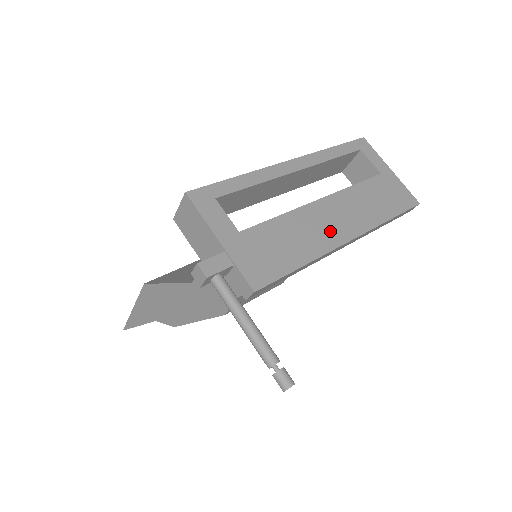
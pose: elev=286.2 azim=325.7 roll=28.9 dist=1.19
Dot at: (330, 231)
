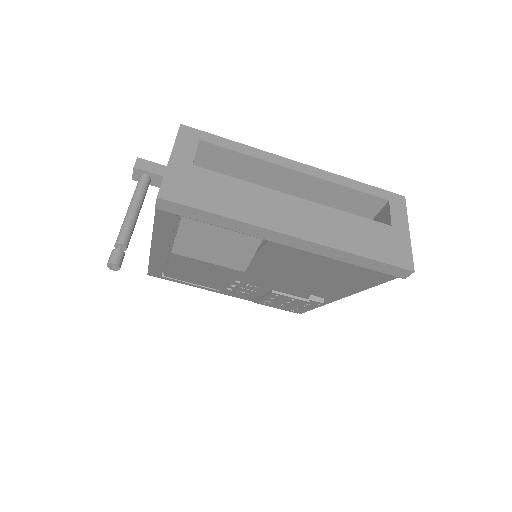
Dot at: (277, 217)
